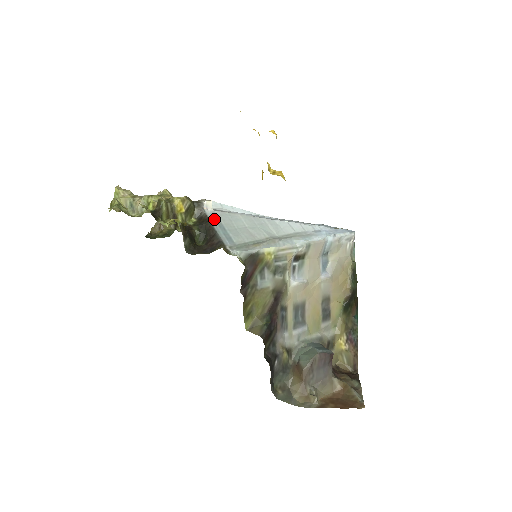
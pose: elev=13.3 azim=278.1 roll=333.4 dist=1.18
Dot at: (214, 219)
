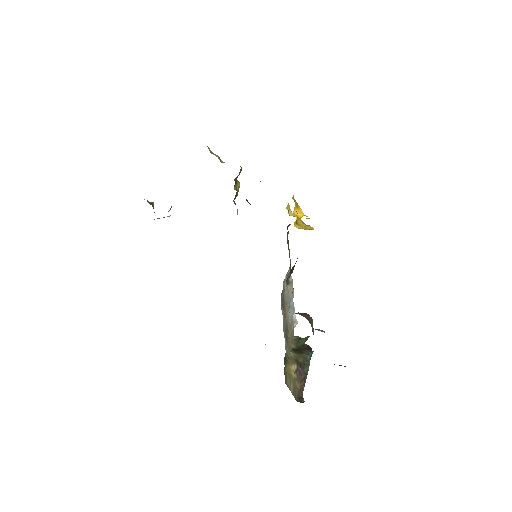
Dot at: occluded
